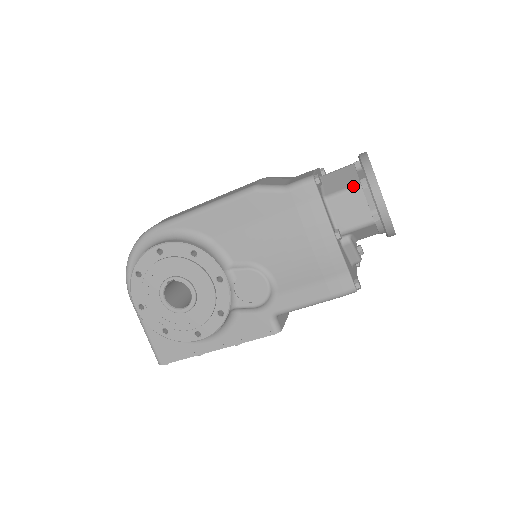
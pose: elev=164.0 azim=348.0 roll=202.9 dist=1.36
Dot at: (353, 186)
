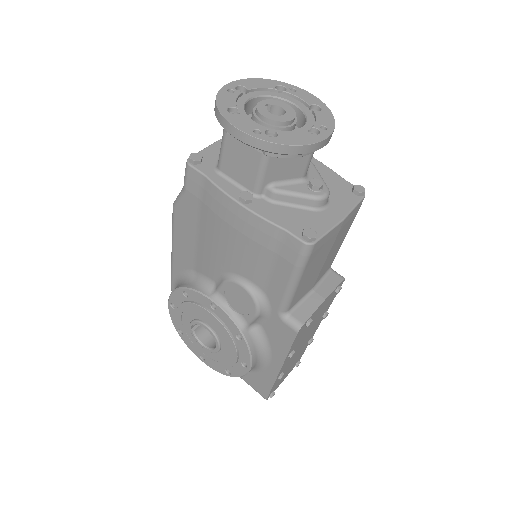
Dot at: (222, 136)
